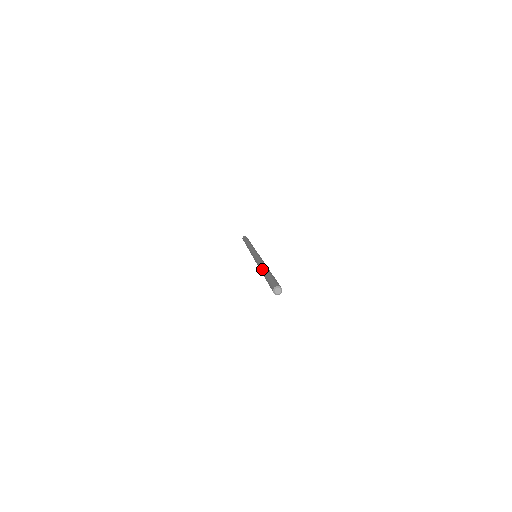
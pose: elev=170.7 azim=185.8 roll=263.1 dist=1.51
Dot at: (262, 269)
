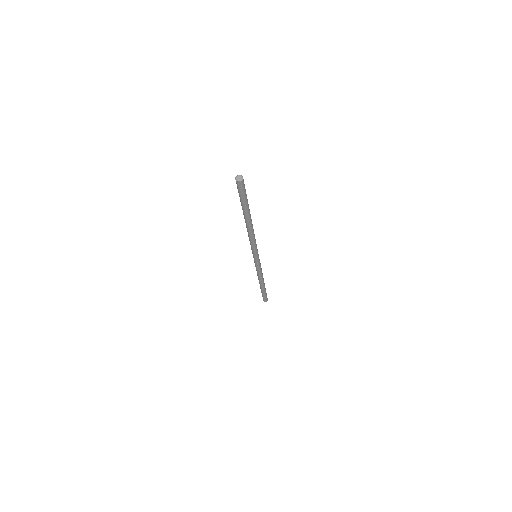
Dot at: occluded
